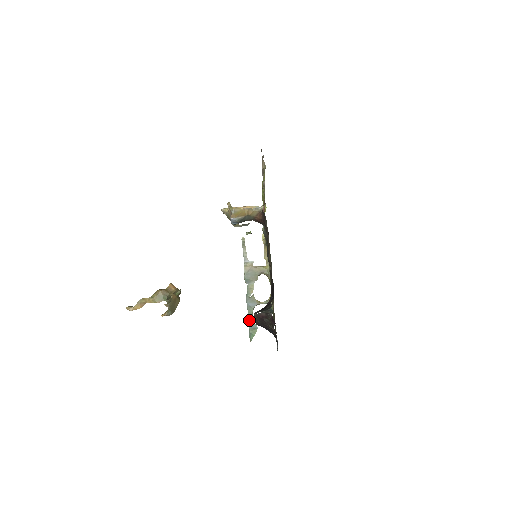
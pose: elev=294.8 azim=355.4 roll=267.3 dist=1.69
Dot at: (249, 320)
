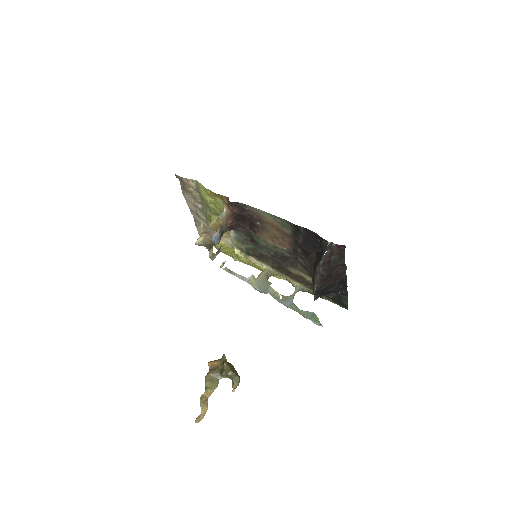
Dot at: (301, 314)
